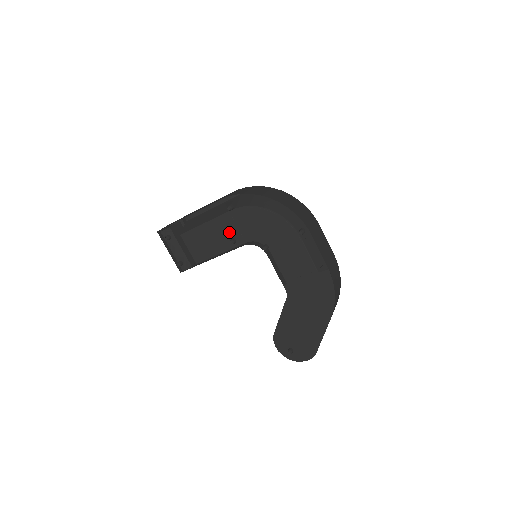
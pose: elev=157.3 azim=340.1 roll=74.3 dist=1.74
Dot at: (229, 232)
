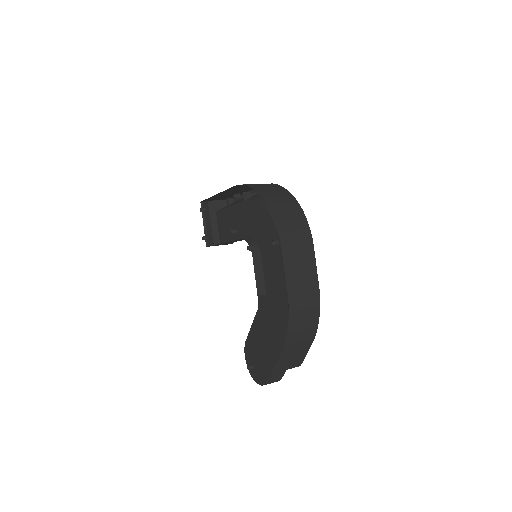
Dot at: (241, 222)
